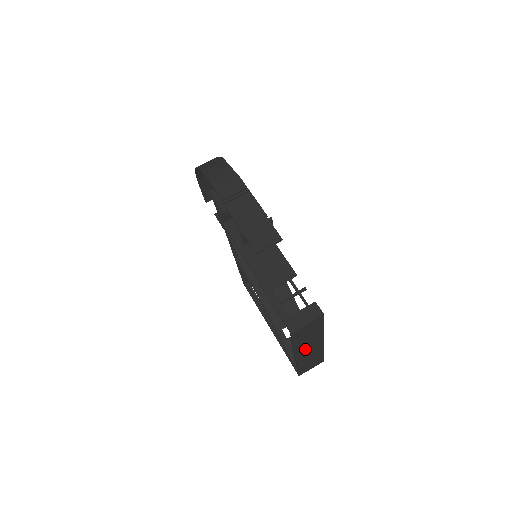
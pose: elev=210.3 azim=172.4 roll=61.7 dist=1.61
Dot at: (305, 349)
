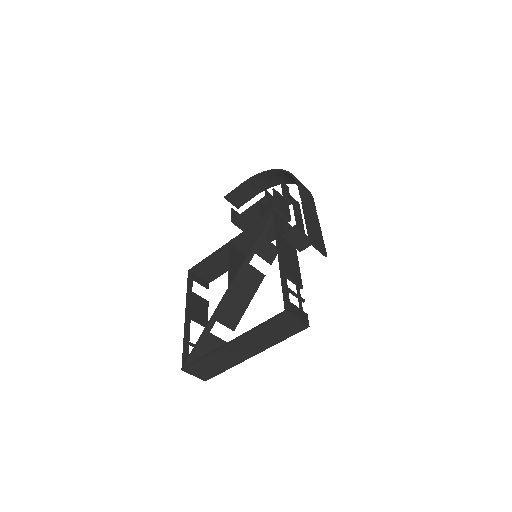
Dot at: (244, 344)
